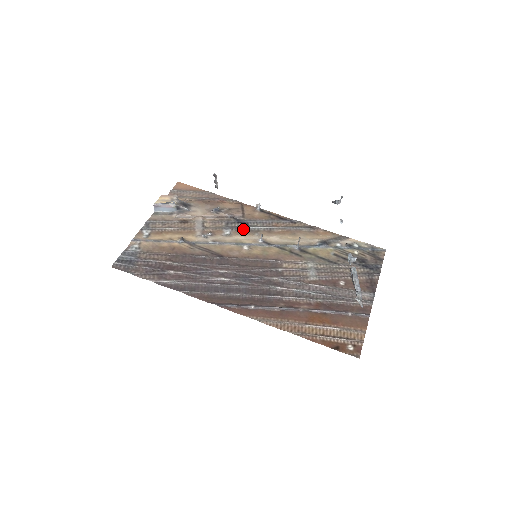
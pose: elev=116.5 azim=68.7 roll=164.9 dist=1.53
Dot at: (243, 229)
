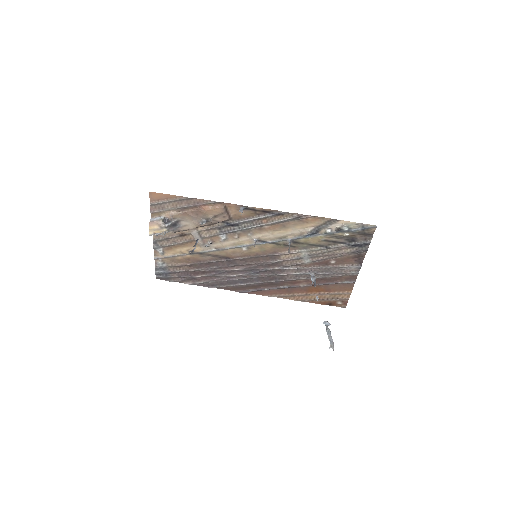
Dot at: (236, 232)
